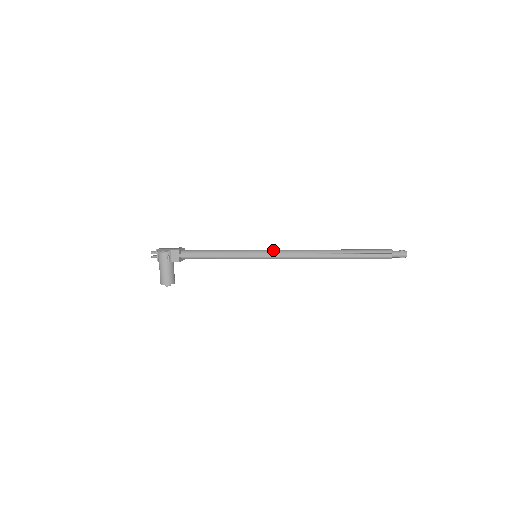
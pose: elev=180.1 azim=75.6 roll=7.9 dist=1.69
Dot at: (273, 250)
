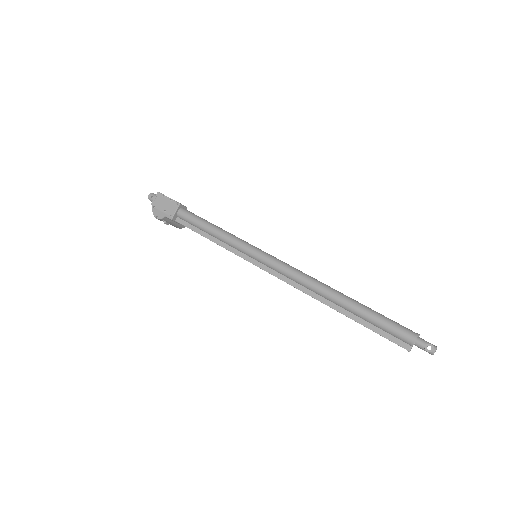
Dot at: (272, 265)
